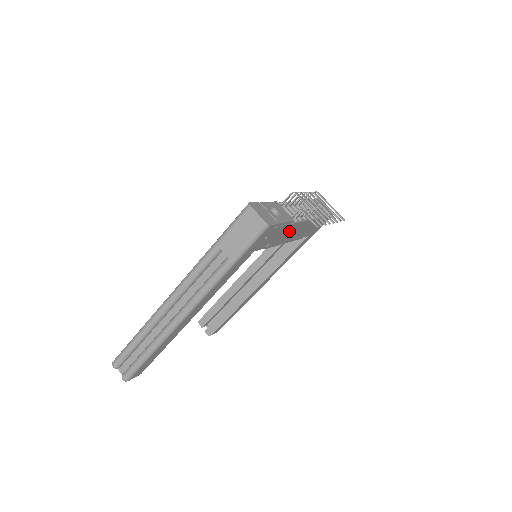
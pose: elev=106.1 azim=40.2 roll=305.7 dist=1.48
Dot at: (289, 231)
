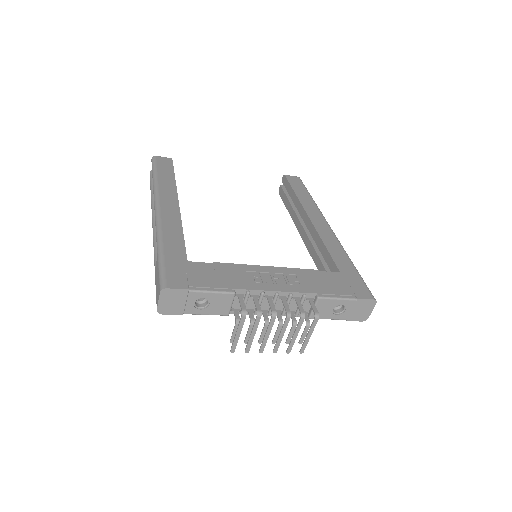
Dot at: occluded
